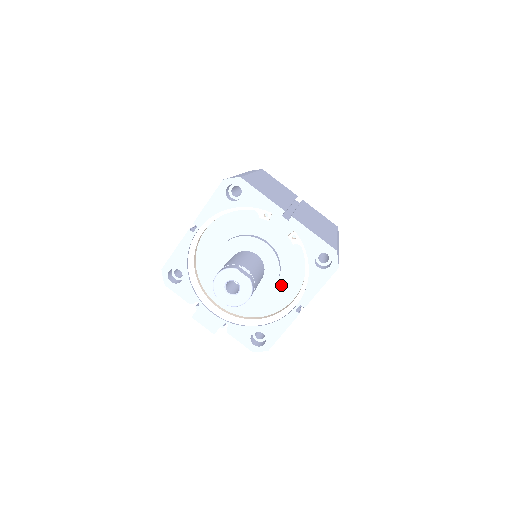
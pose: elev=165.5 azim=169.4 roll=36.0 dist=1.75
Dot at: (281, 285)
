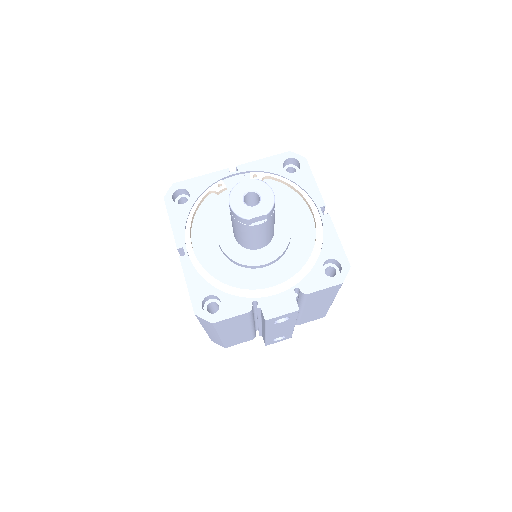
Dot at: (291, 217)
